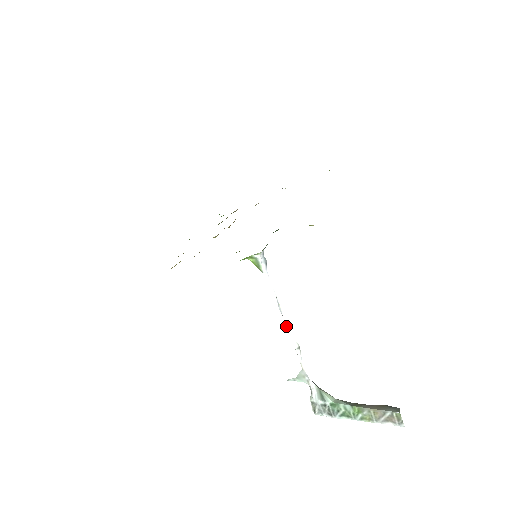
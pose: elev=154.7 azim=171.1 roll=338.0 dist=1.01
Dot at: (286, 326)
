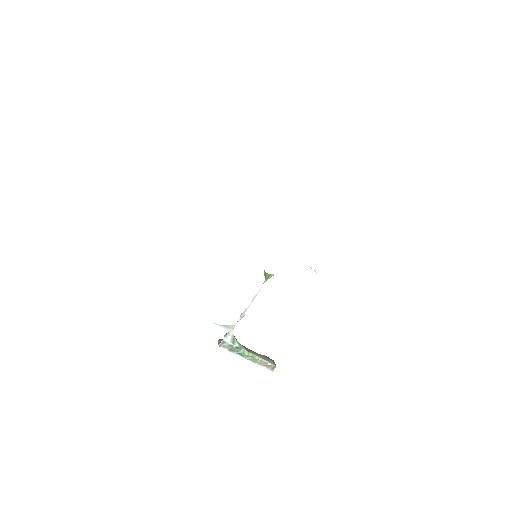
Dot at: (248, 306)
